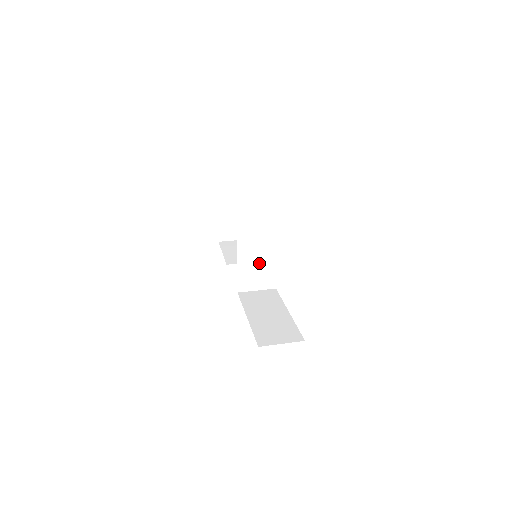
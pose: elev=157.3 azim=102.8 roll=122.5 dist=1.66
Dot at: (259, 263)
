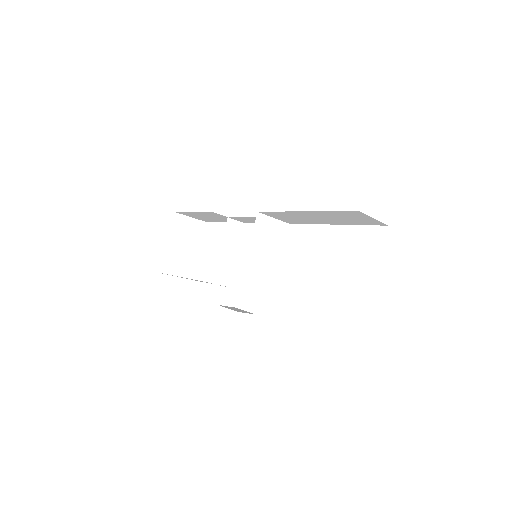
Dot at: (268, 258)
